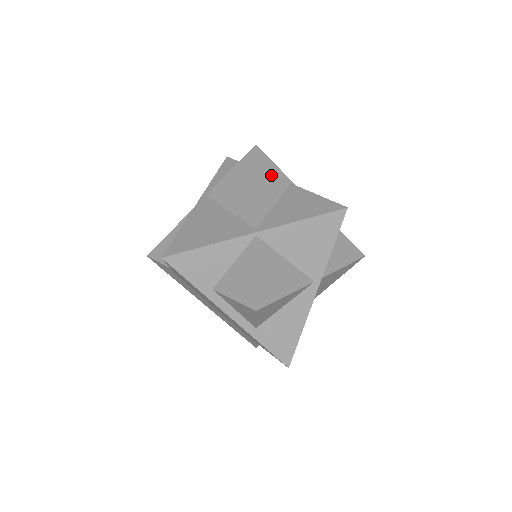
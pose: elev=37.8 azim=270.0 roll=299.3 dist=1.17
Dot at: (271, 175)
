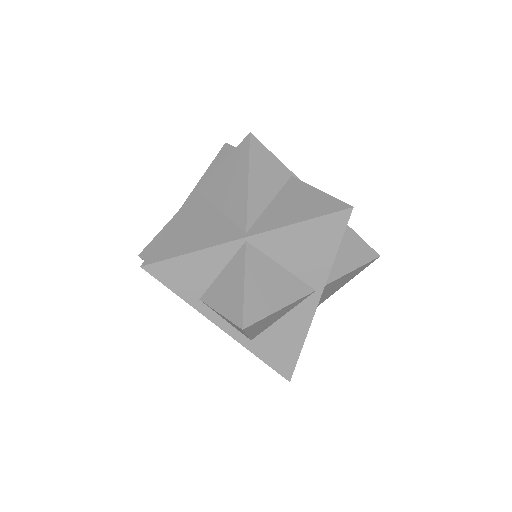
Dot at: (267, 167)
